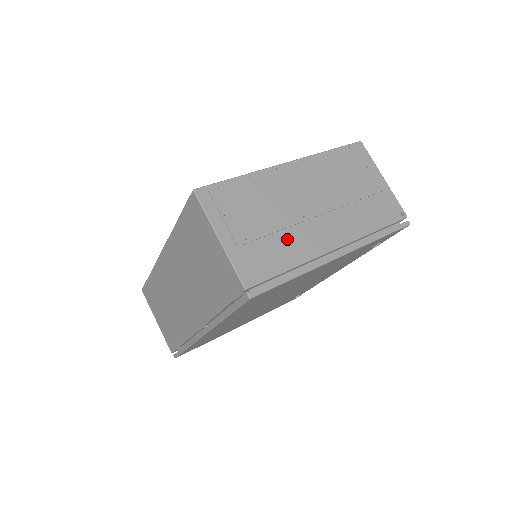
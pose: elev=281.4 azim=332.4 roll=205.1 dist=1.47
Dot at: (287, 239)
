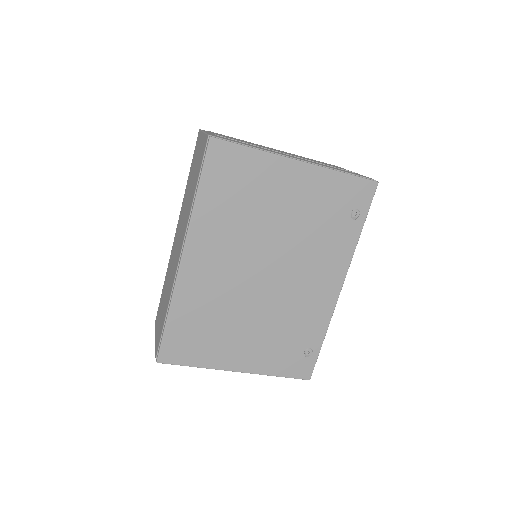
Dot at: occluded
